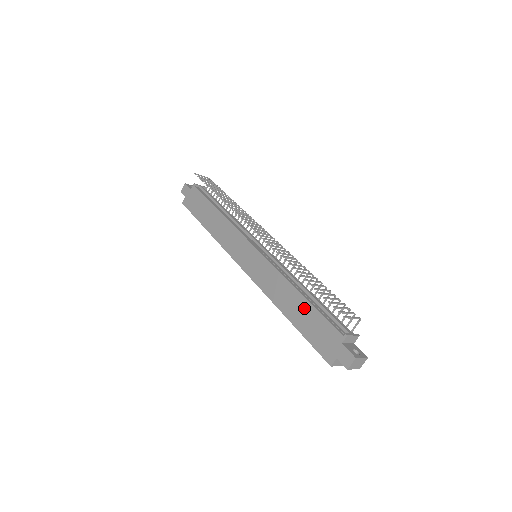
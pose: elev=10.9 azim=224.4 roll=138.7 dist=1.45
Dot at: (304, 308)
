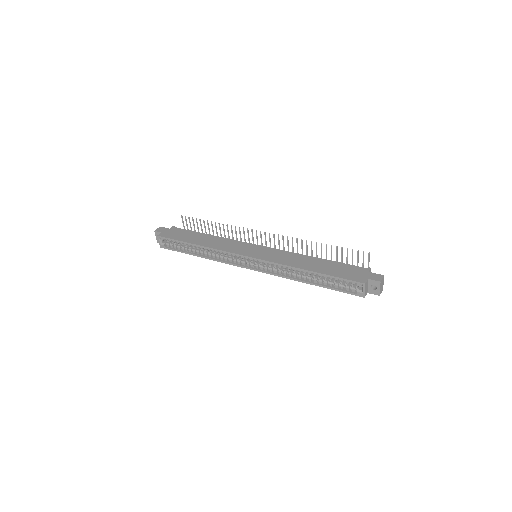
Dot at: (325, 263)
